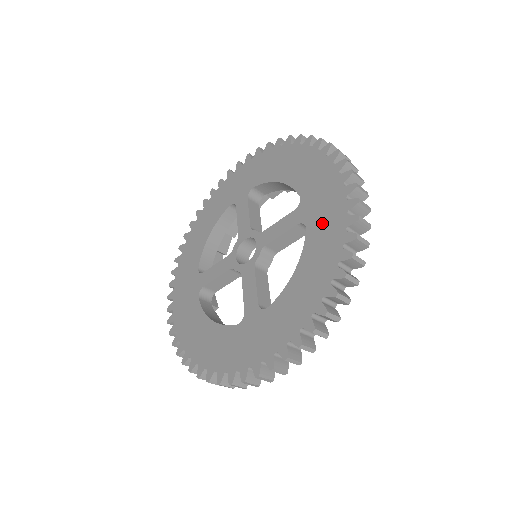
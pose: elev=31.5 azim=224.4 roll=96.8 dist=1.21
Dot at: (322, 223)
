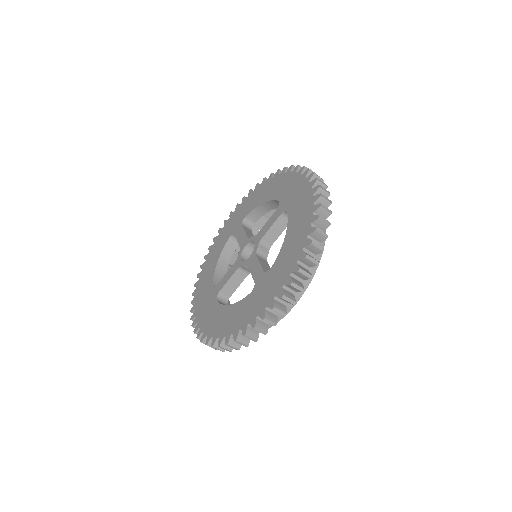
Dot at: (297, 203)
